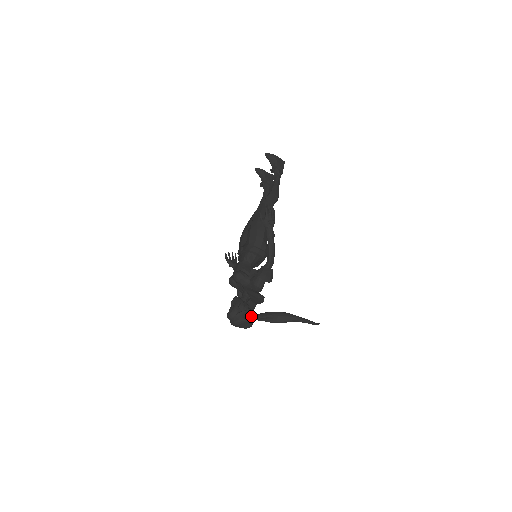
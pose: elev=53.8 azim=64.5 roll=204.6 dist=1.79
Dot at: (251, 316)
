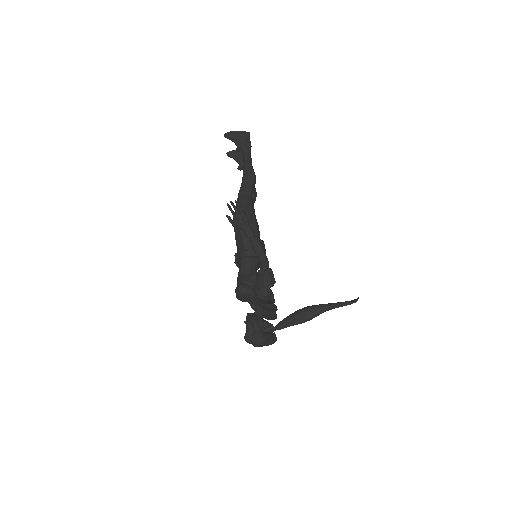
Dot at: (270, 330)
